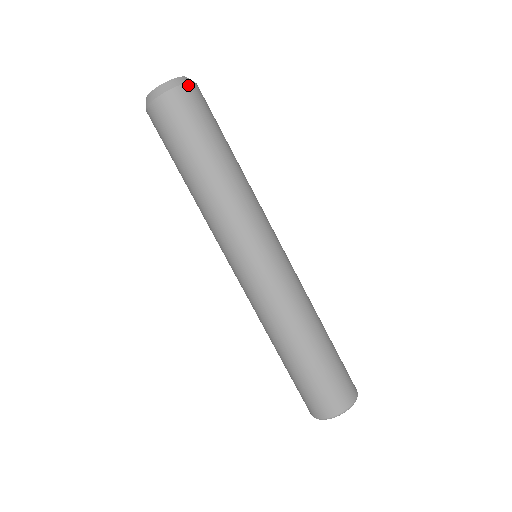
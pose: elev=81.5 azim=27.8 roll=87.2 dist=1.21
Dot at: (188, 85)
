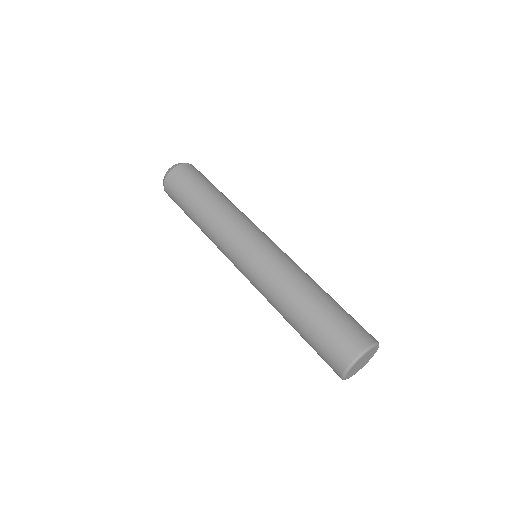
Dot at: (191, 165)
